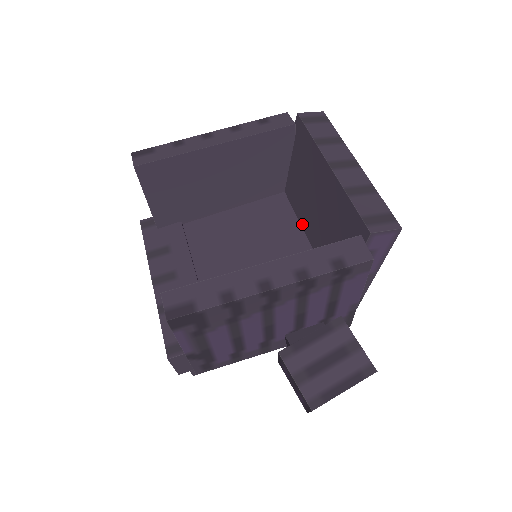
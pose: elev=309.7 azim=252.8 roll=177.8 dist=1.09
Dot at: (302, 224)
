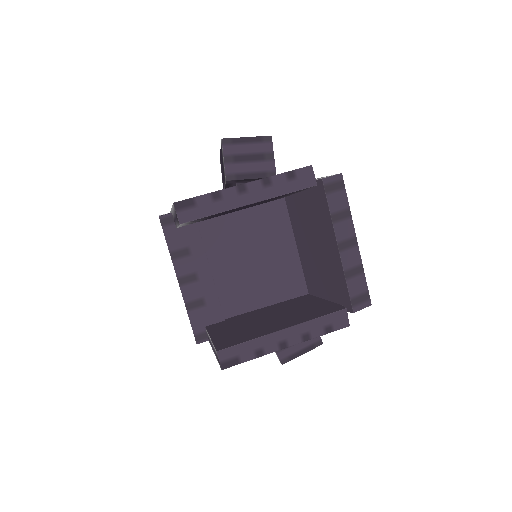
Dot at: (296, 237)
